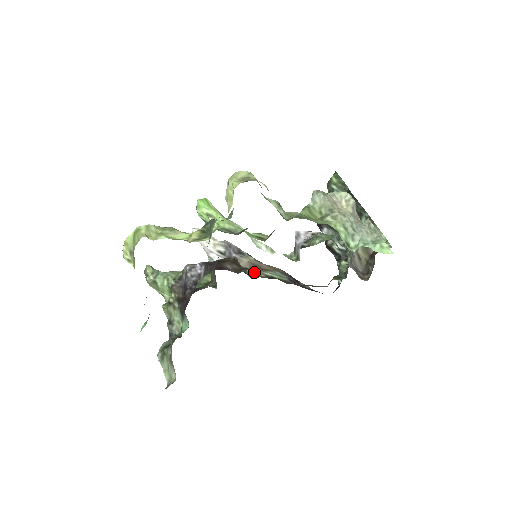
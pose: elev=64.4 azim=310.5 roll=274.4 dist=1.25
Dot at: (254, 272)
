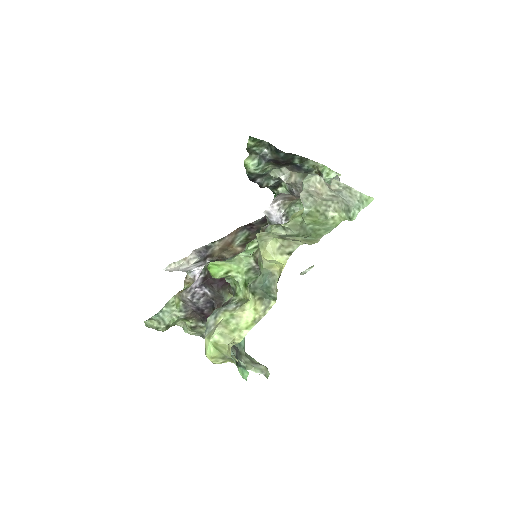
Dot at: (229, 251)
